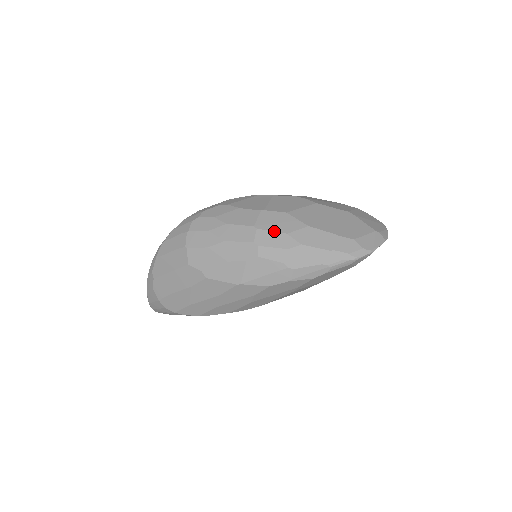
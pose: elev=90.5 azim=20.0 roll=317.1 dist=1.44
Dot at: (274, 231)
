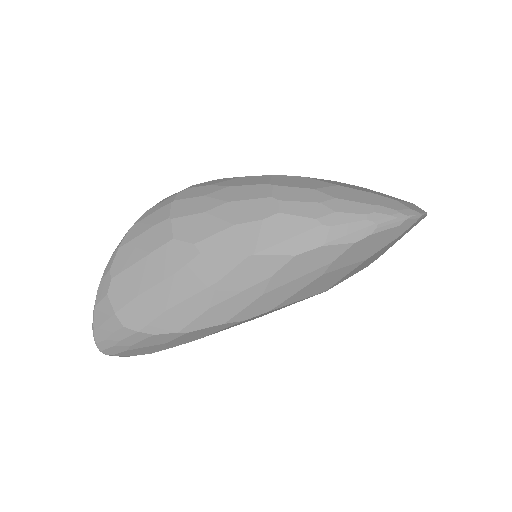
Dot at: (296, 187)
